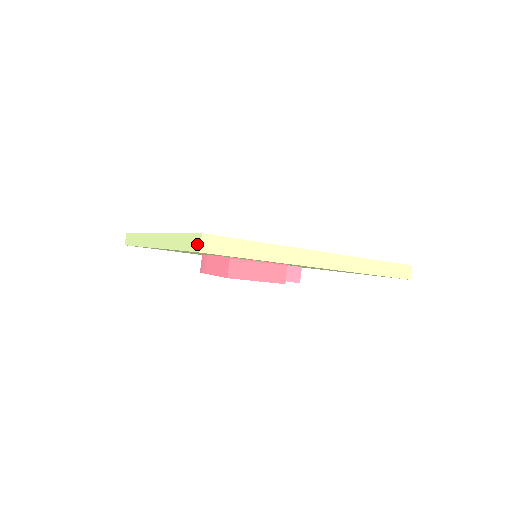
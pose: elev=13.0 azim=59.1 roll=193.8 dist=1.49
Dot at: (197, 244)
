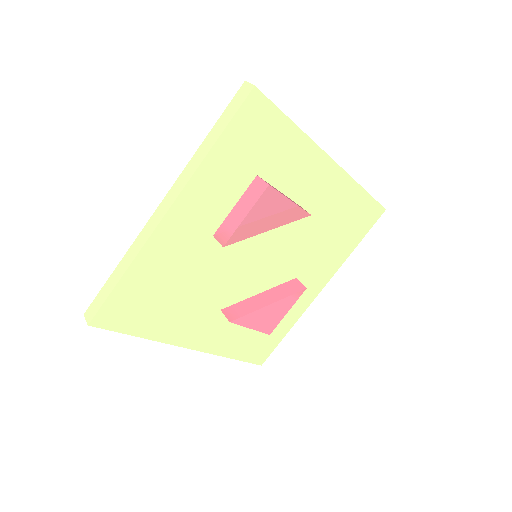
Dot at: (245, 90)
